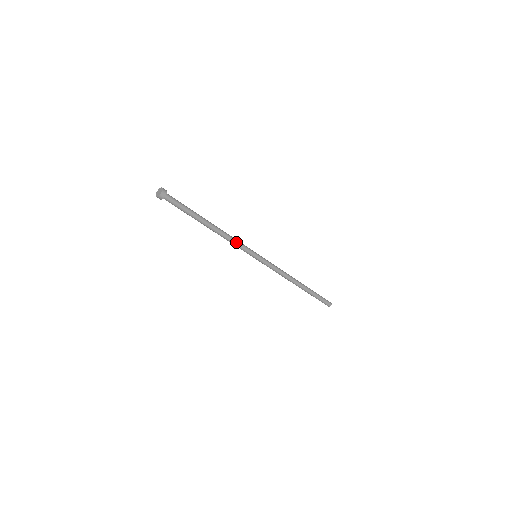
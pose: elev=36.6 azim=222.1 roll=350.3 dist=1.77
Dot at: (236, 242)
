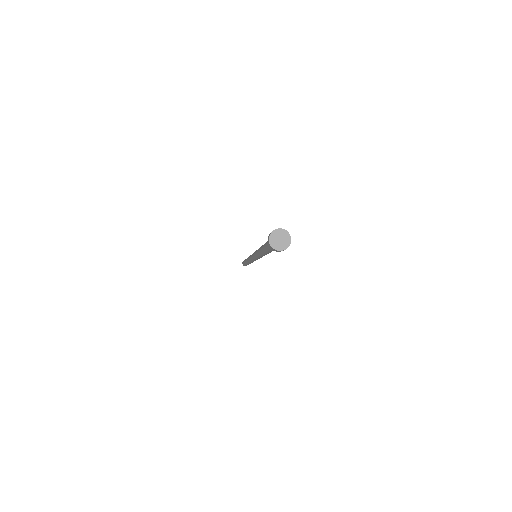
Dot at: occluded
